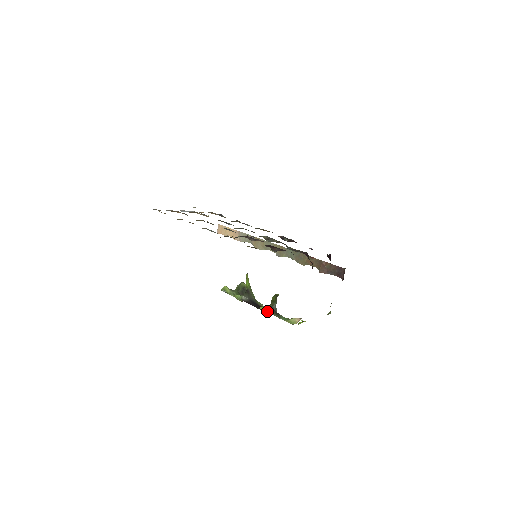
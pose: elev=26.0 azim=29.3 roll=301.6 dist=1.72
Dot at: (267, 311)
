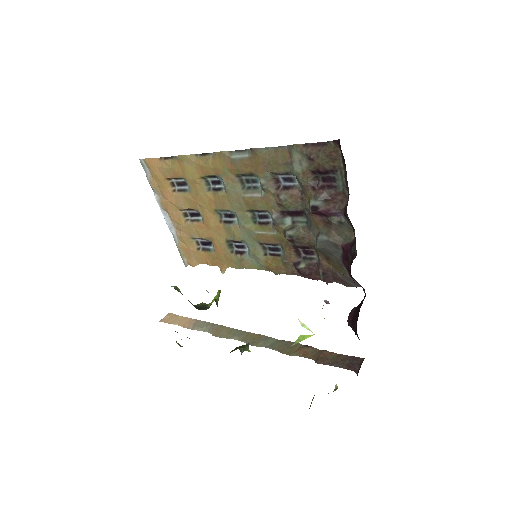
Dot at: occluded
